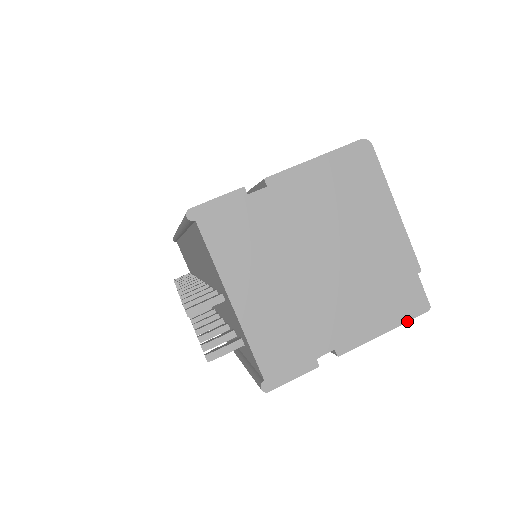
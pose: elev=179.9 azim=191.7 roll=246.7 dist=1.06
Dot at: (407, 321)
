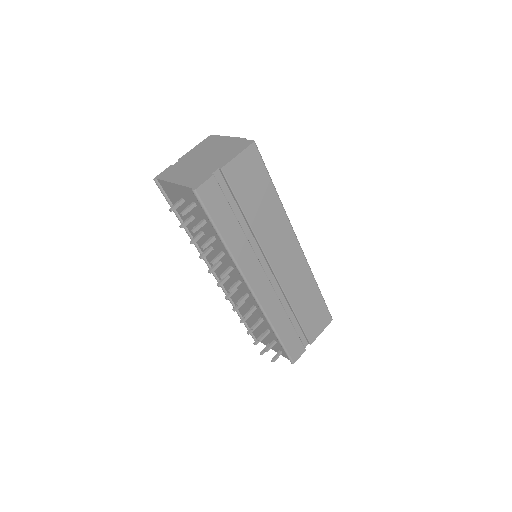
Dot at: (246, 148)
